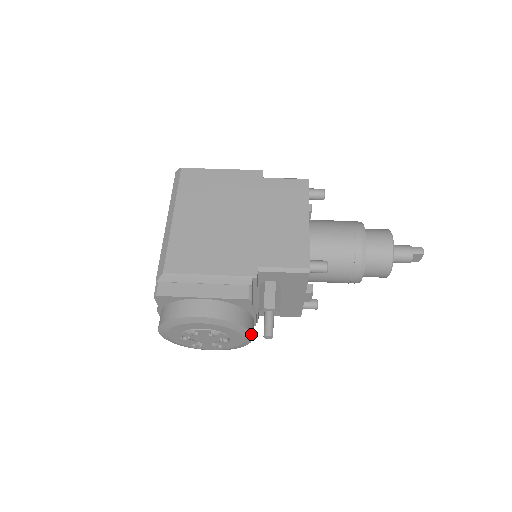
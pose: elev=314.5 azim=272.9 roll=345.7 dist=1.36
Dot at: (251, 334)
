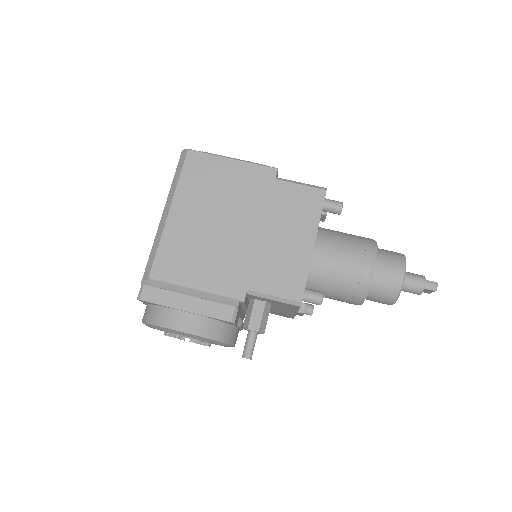
Dot at: (232, 345)
